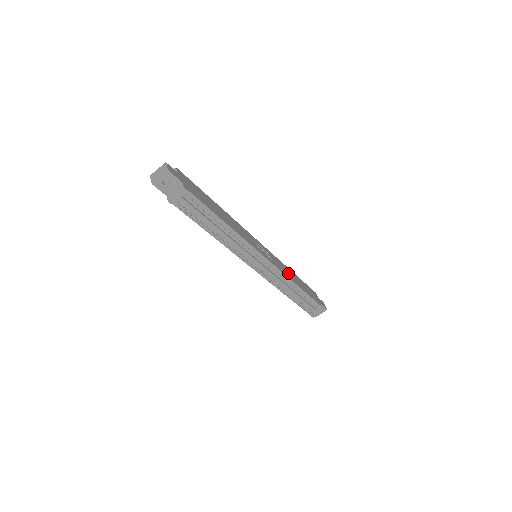
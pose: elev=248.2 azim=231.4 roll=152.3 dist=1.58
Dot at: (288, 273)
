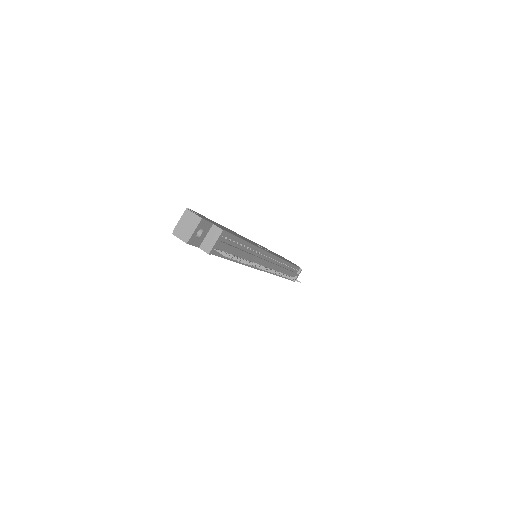
Dot at: occluded
